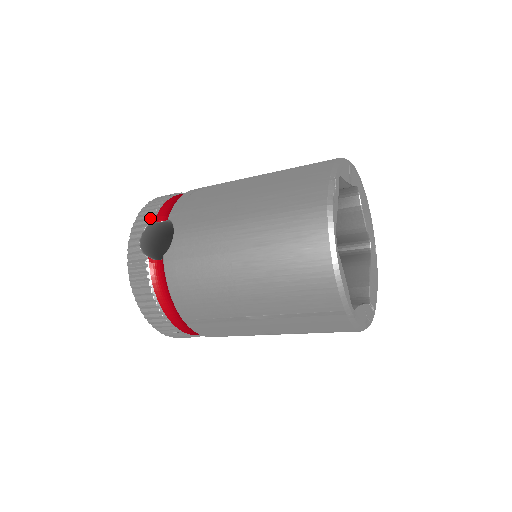
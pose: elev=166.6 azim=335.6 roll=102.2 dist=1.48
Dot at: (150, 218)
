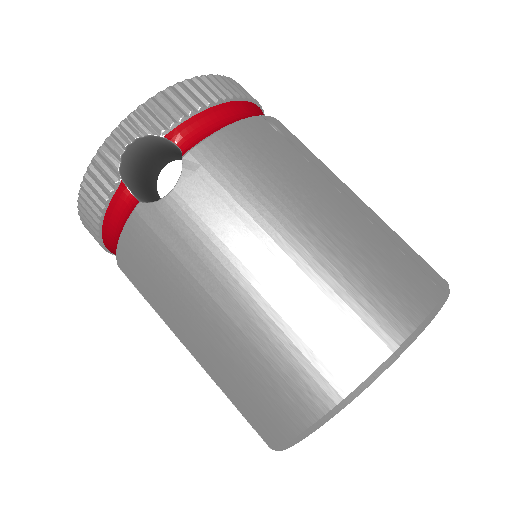
Dot at: (163, 126)
